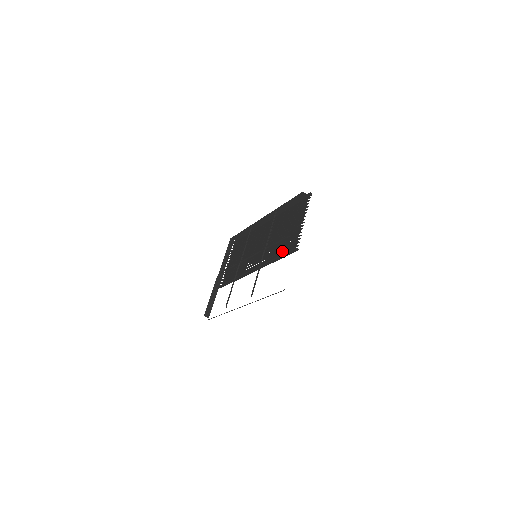
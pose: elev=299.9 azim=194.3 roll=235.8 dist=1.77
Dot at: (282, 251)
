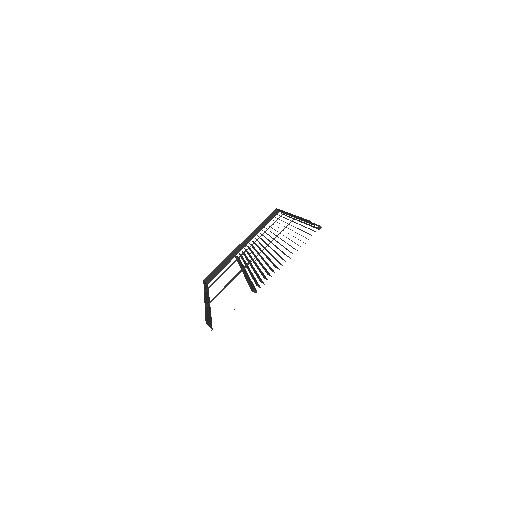
Dot at: (253, 279)
